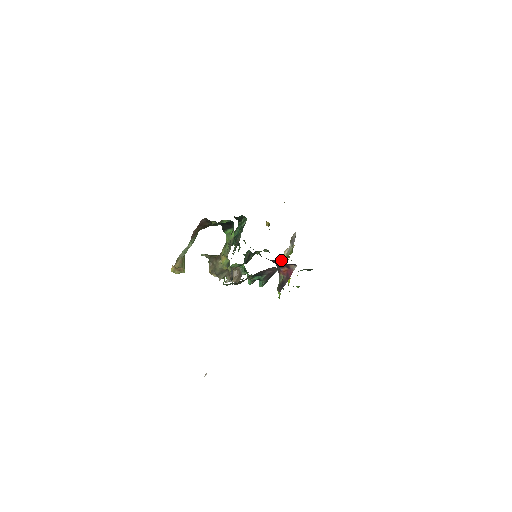
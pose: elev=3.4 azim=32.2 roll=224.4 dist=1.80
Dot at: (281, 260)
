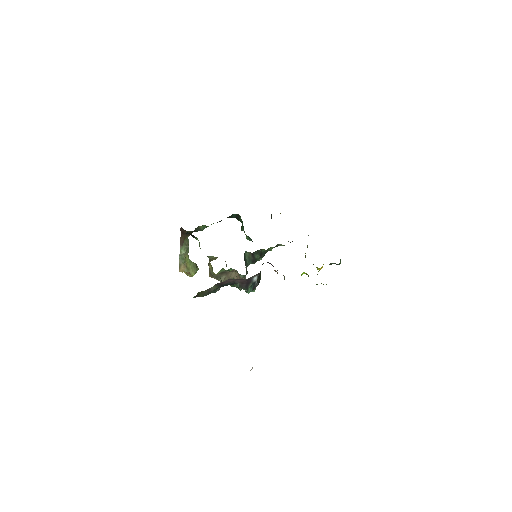
Dot at: occluded
